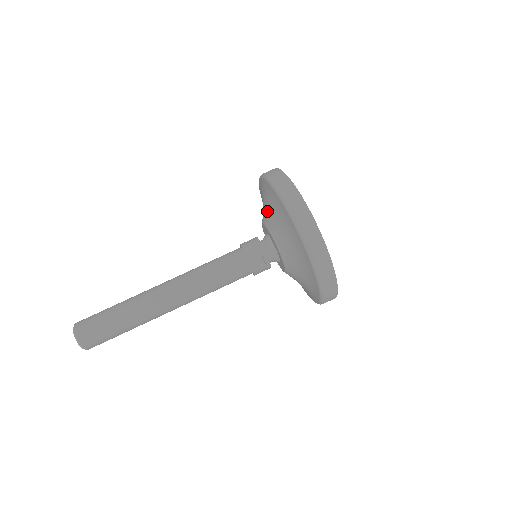
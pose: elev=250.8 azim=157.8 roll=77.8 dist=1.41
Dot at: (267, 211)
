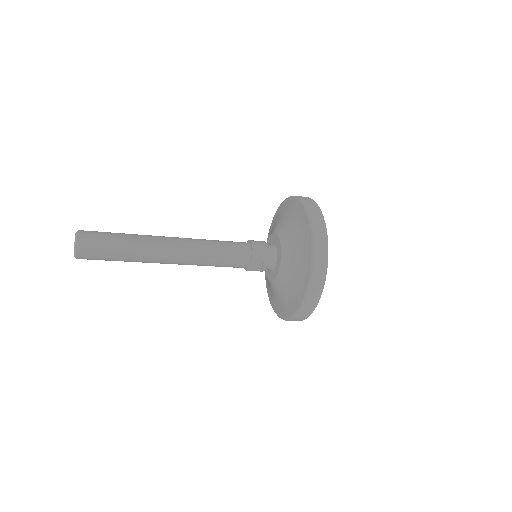
Dot at: (291, 239)
